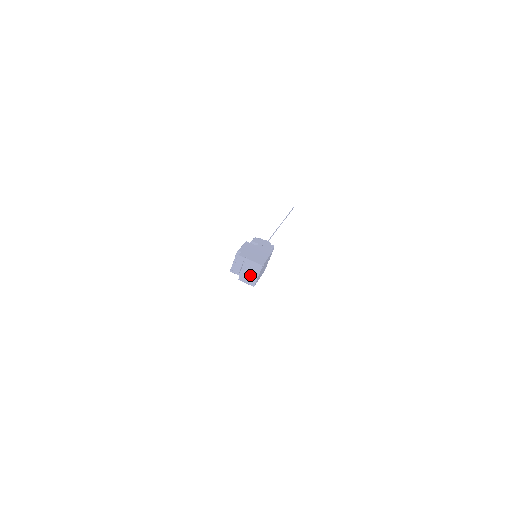
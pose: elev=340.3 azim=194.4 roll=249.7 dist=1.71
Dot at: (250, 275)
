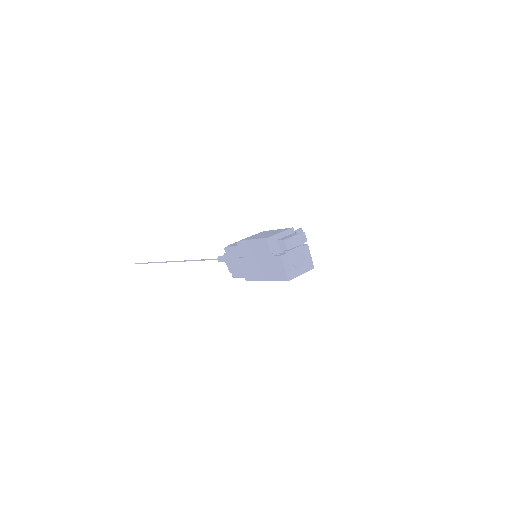
Dot at: occluded
